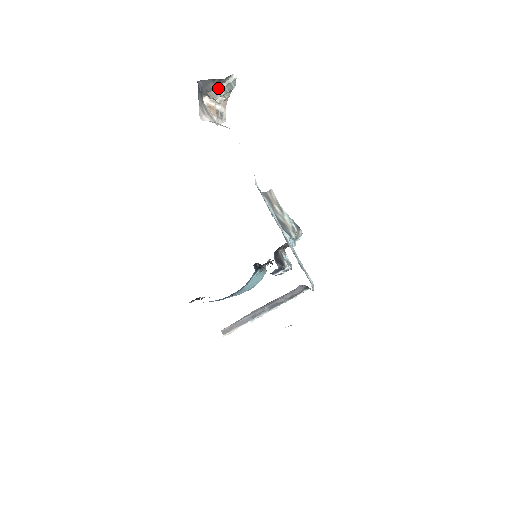
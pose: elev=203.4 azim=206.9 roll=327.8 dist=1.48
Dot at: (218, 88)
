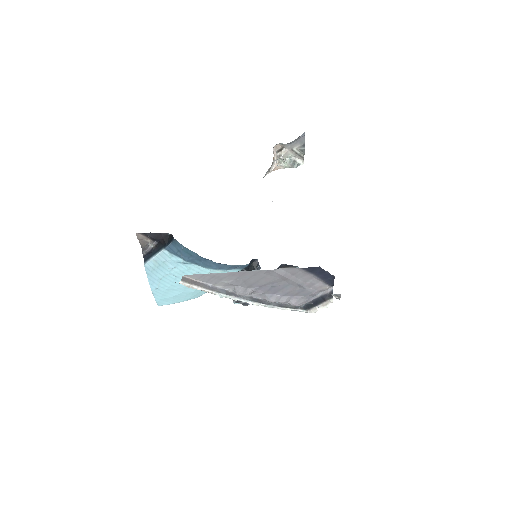
Dot at: (291, 154)
